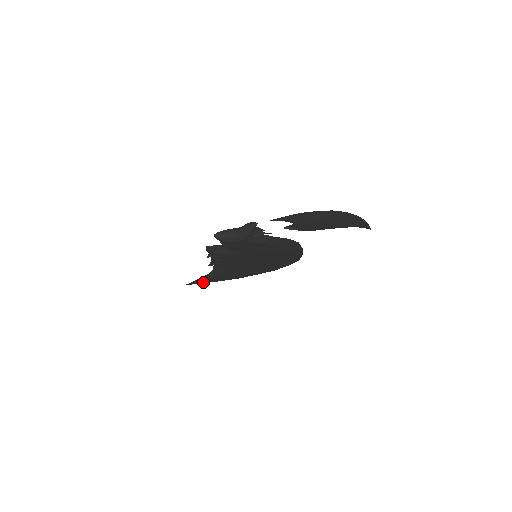
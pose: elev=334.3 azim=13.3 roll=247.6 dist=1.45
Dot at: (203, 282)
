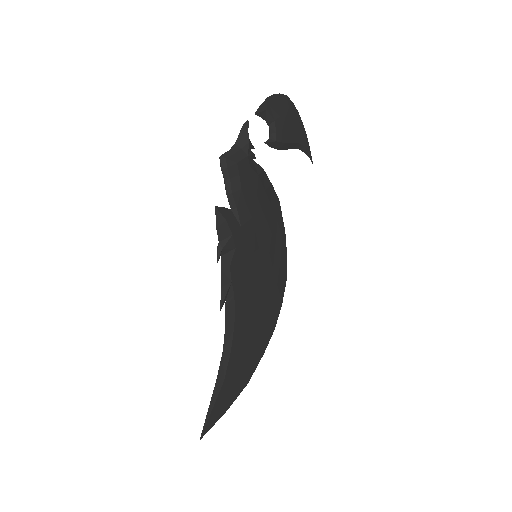
Dot at: (218, 412)
